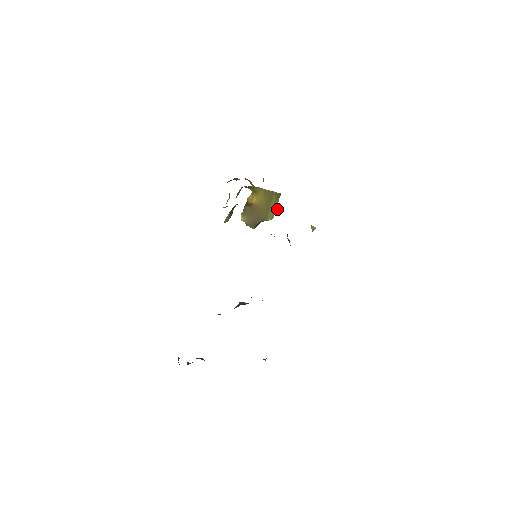
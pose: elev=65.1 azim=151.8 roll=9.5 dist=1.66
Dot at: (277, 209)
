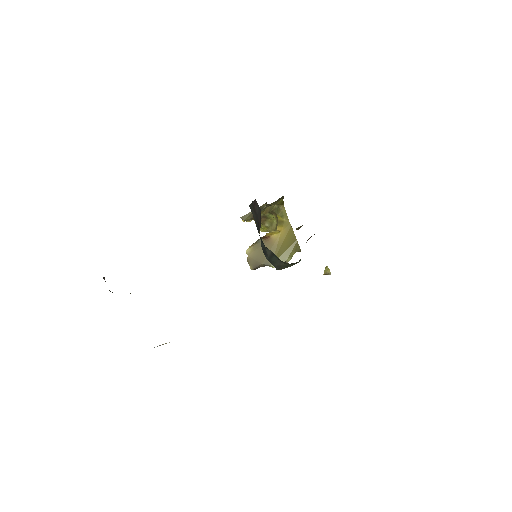
Dot at: (288, 261)
